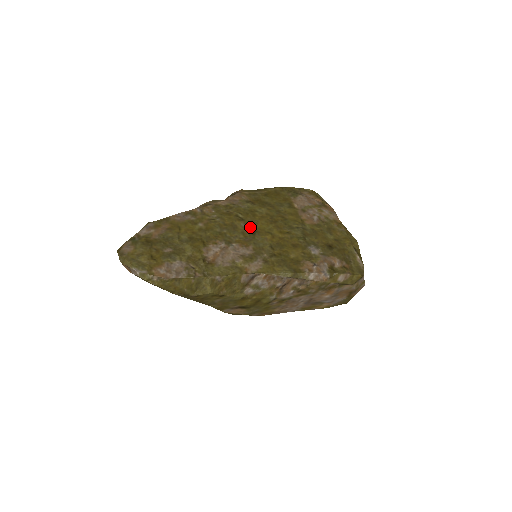
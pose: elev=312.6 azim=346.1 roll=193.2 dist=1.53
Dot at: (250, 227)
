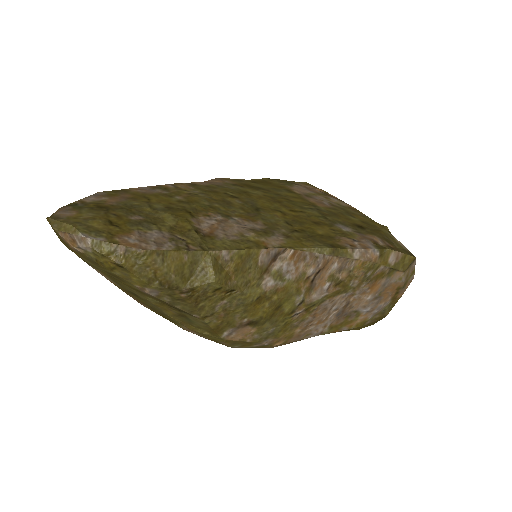
Dot at: (249, 204)
